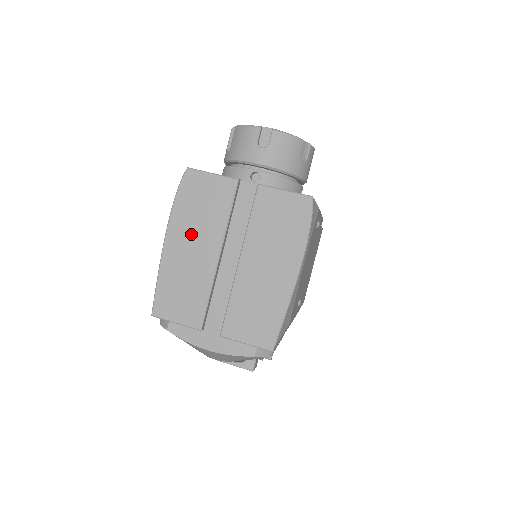
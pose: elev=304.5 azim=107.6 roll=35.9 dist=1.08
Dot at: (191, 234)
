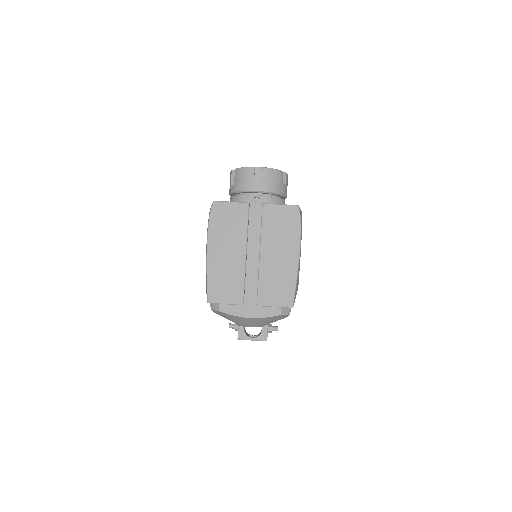
Dot at: (224, 244)
